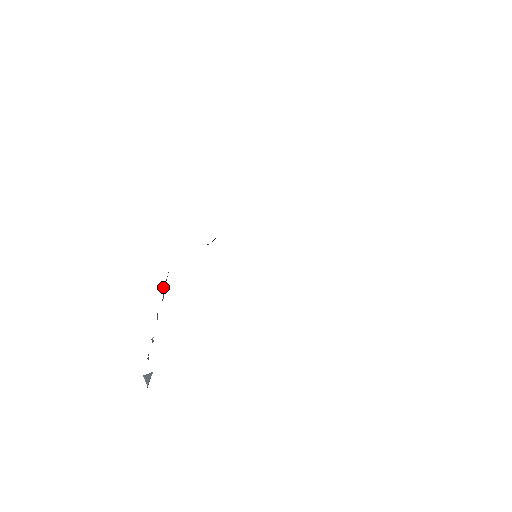
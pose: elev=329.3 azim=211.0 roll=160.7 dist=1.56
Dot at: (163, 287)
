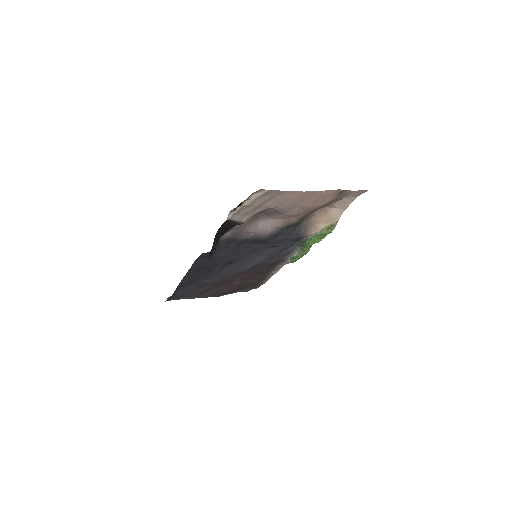
Dot at: occluded
